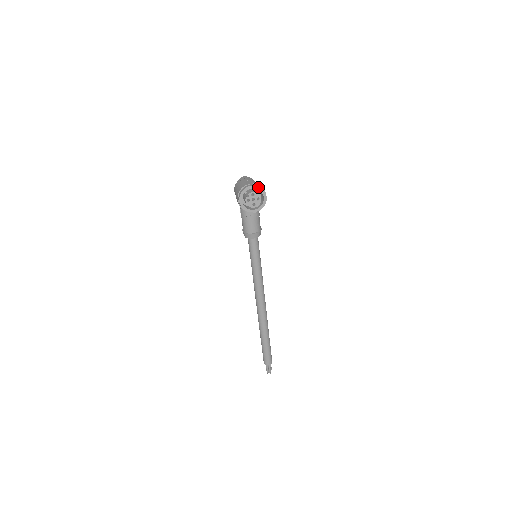
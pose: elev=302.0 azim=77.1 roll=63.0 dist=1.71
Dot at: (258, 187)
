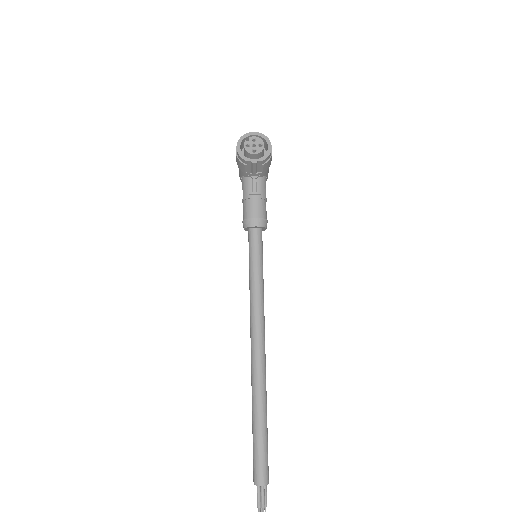
Dot at: (262, 135)
